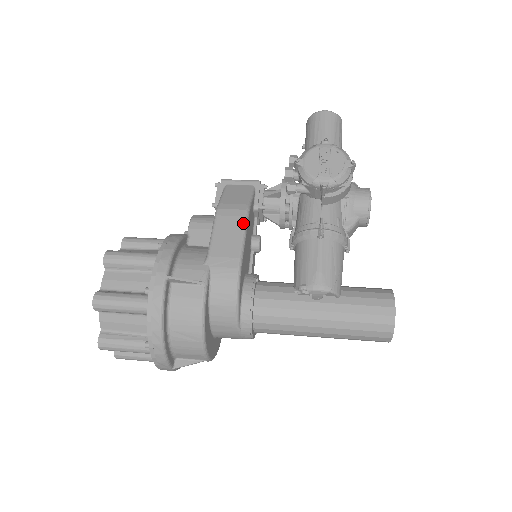
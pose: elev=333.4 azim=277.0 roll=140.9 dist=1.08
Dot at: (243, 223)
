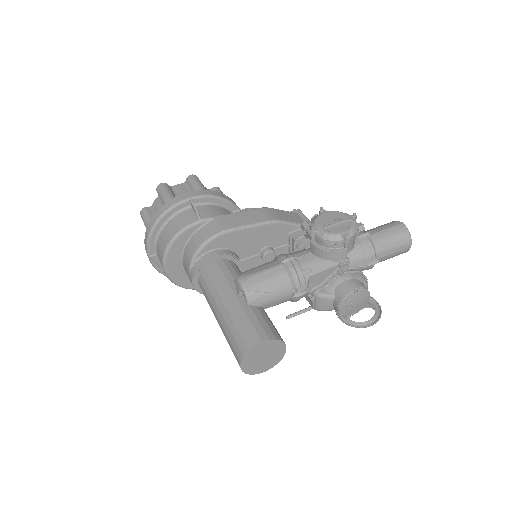
Dot at: (262, 221)
